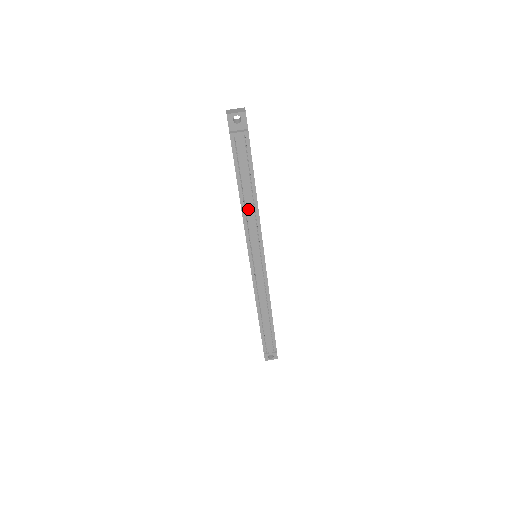
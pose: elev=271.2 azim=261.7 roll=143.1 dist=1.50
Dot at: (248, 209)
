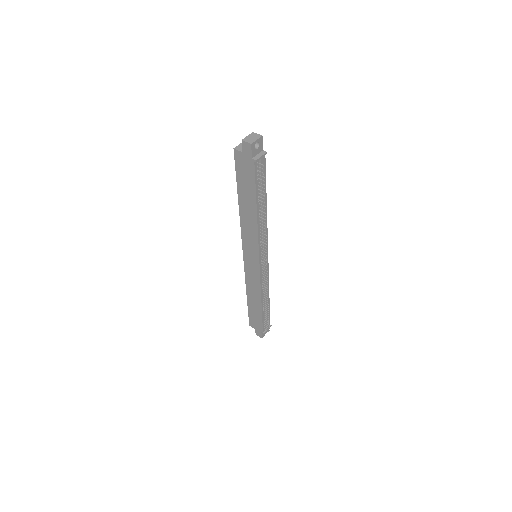
Dot at: (263, 219)
